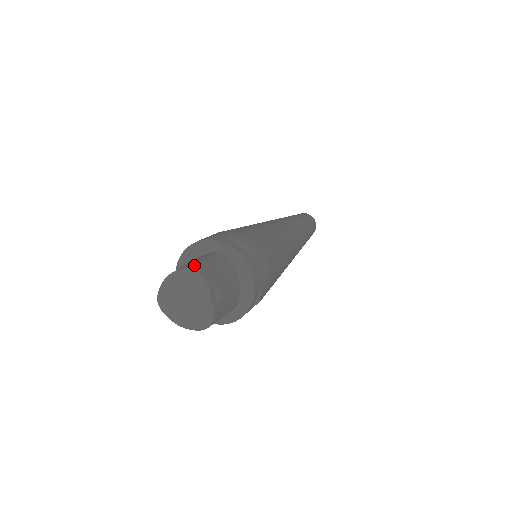
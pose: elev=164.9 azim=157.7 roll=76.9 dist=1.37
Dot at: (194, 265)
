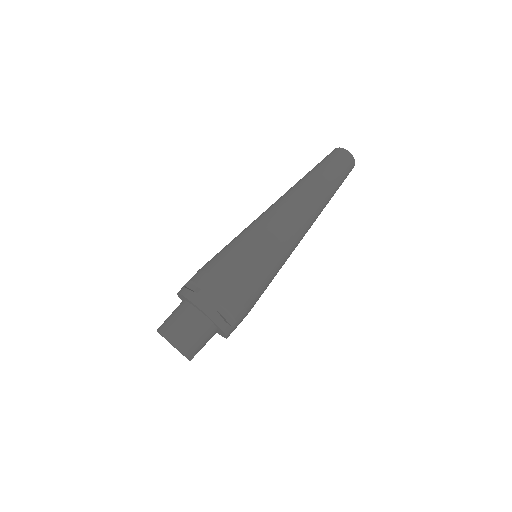
Dot at: (182, 345)
